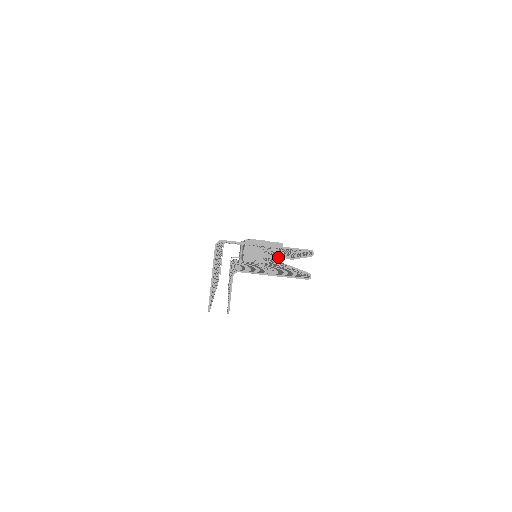
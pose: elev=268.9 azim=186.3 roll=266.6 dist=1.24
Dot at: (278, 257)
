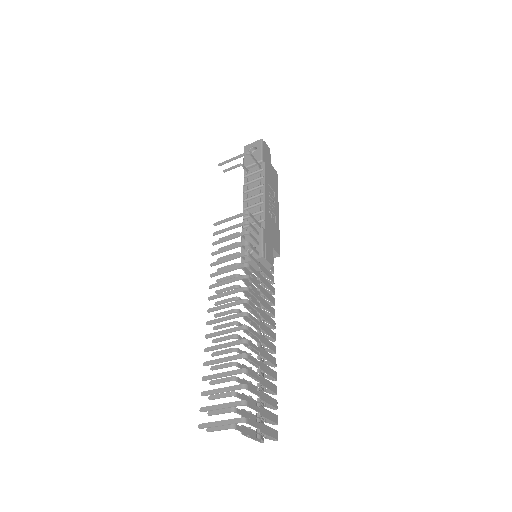
Dot at: occluded
